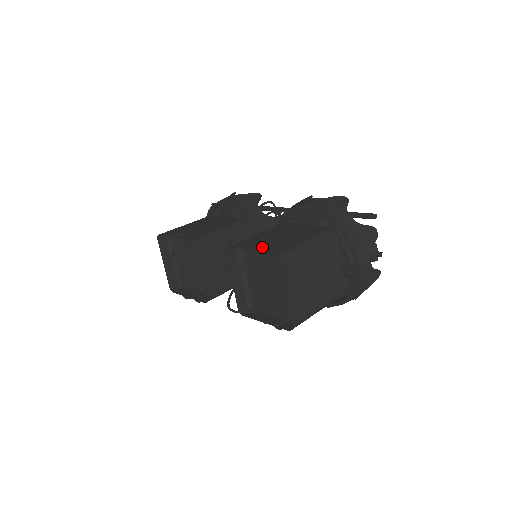
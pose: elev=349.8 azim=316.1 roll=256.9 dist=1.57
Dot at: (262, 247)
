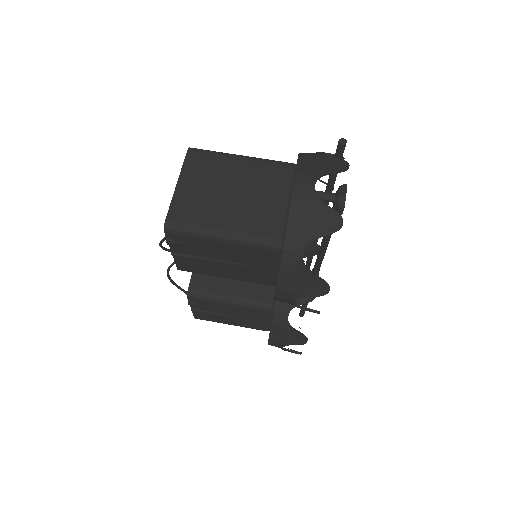
Dot at: occluded
